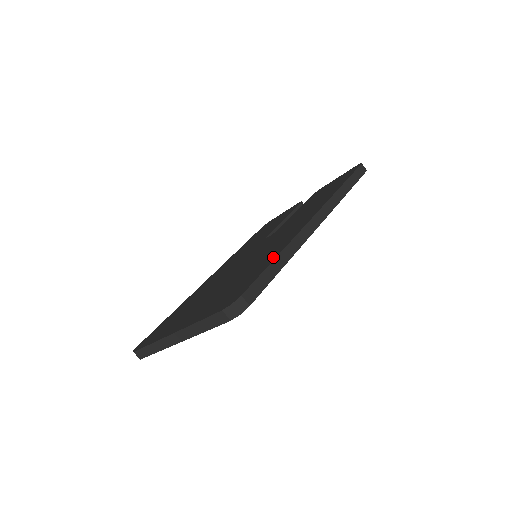
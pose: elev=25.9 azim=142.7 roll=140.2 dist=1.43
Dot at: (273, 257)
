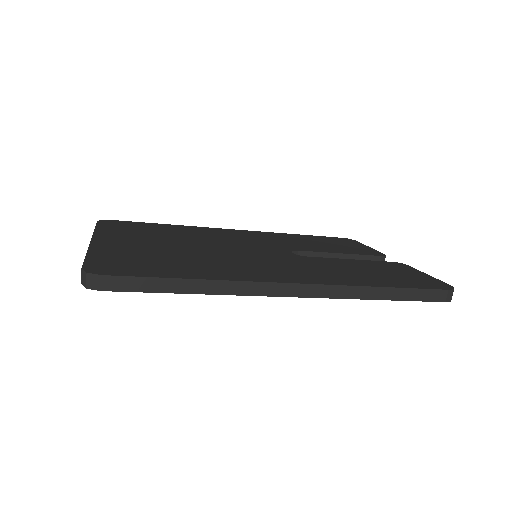
Dot at: (195, 275)
